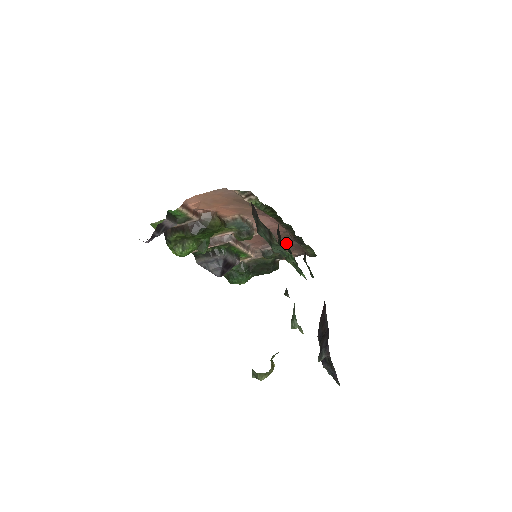
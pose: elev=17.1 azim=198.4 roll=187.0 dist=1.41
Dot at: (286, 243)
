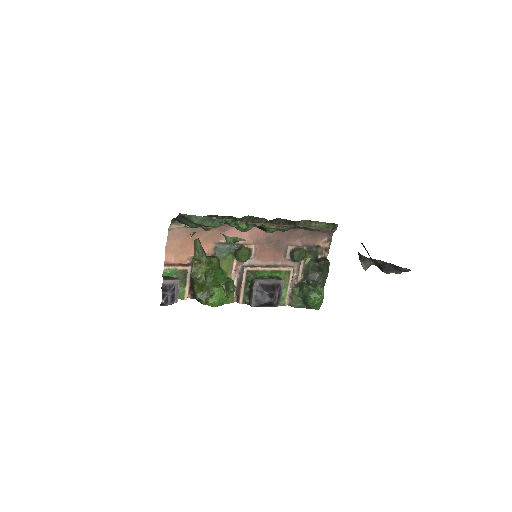
Dot at: (296, 237)
